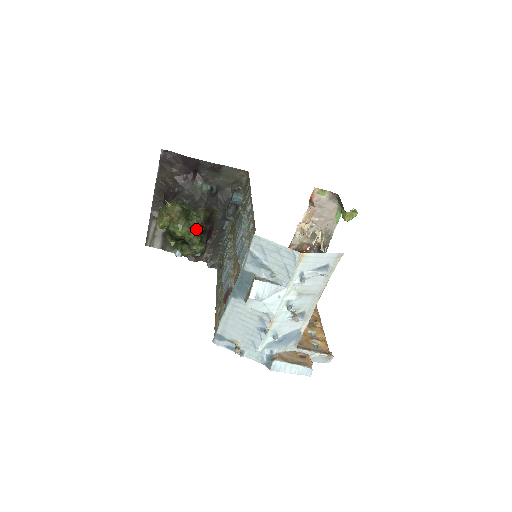
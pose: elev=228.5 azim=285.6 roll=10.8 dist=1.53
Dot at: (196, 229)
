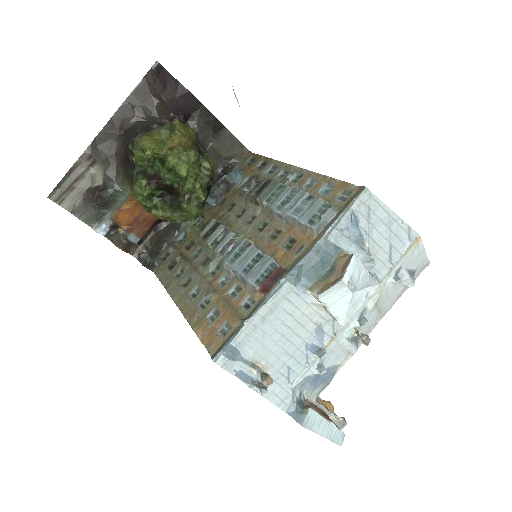
Dot at: (209, 176)
